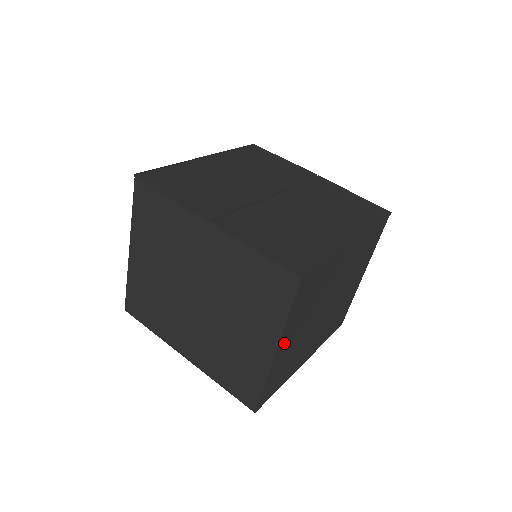
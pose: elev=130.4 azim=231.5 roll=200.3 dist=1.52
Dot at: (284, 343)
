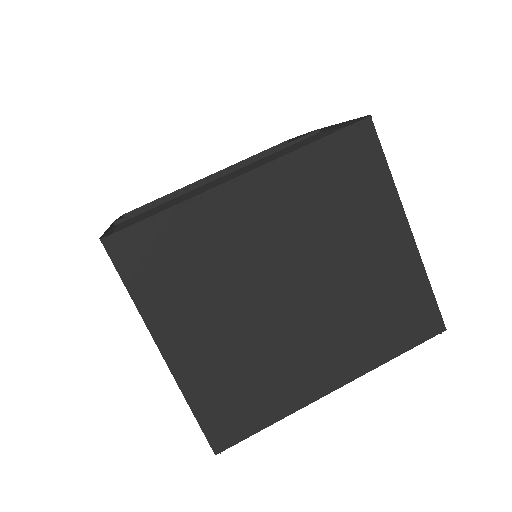
Dot at: (177, 341)
